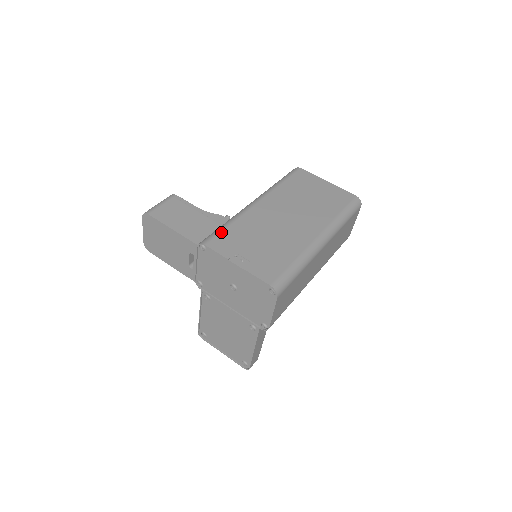
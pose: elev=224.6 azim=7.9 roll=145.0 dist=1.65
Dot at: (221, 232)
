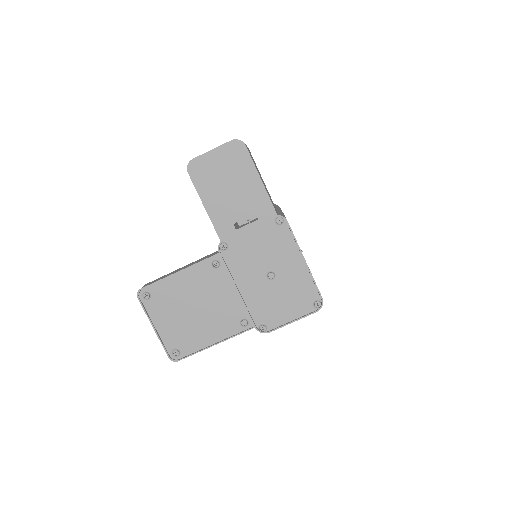
Dot at: occluded
